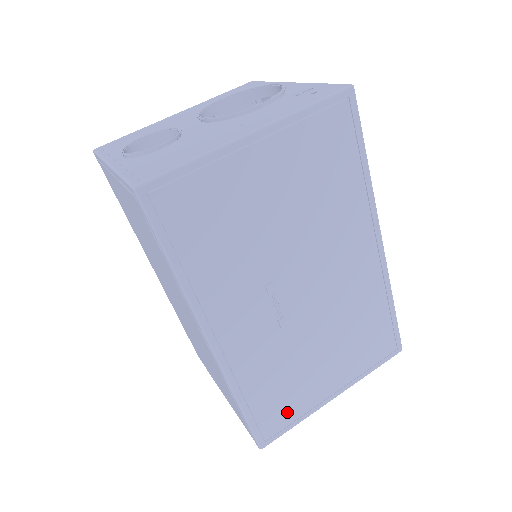
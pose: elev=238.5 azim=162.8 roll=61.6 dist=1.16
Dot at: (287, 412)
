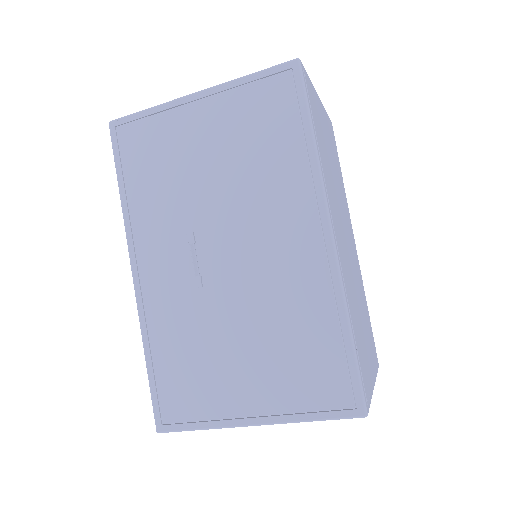
Dot at: (191, 402)
